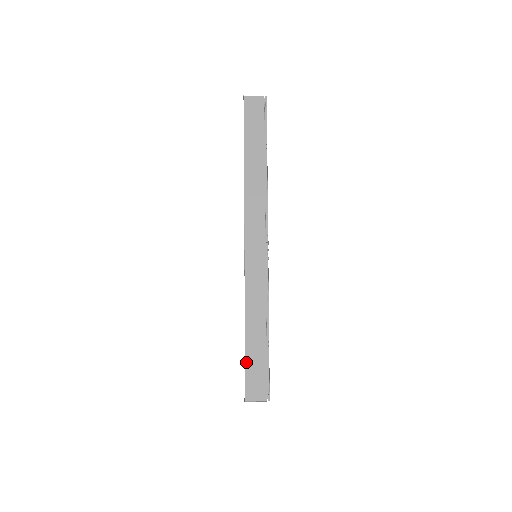
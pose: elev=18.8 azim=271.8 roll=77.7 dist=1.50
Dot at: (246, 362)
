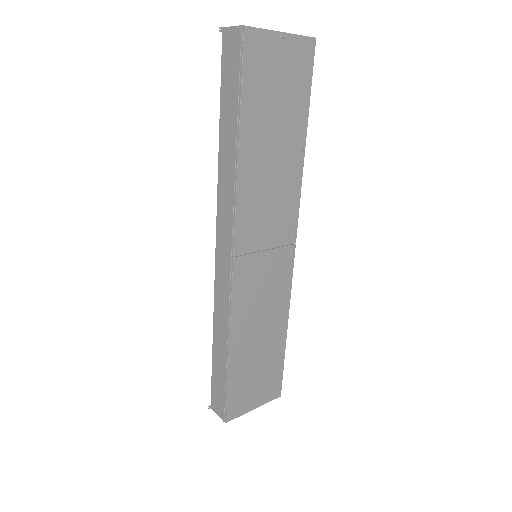
Dot at: (212, 374)
